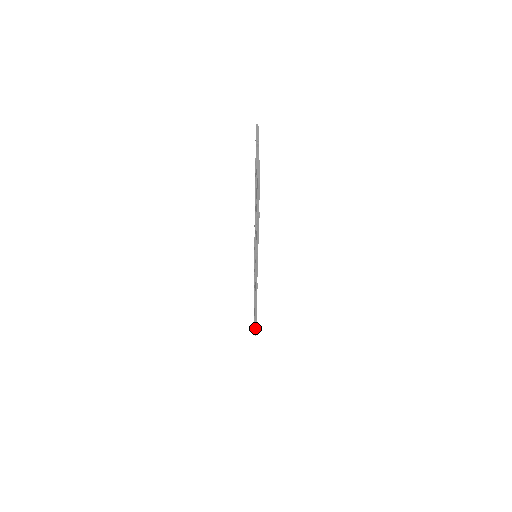
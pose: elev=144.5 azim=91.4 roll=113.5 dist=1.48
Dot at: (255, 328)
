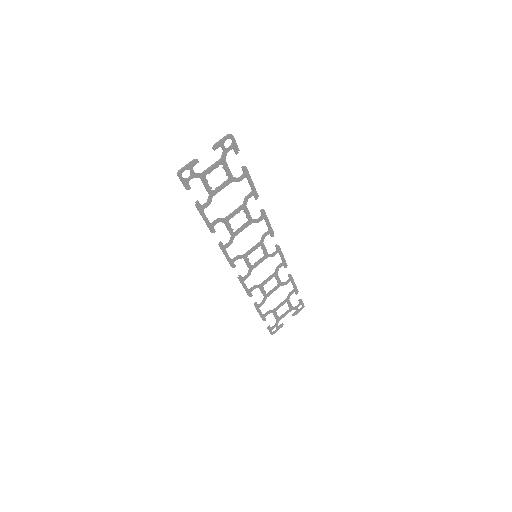
Dot at: (269, 326)
